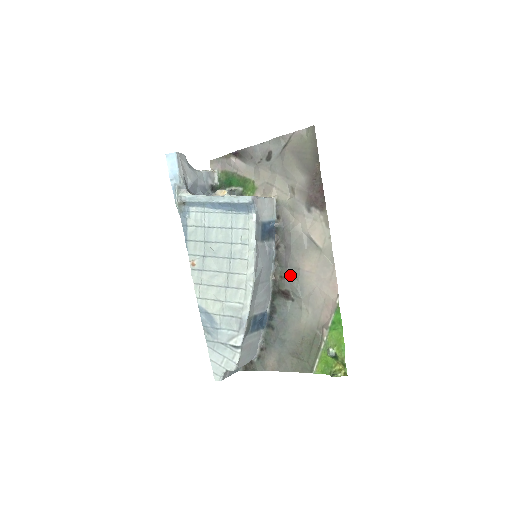
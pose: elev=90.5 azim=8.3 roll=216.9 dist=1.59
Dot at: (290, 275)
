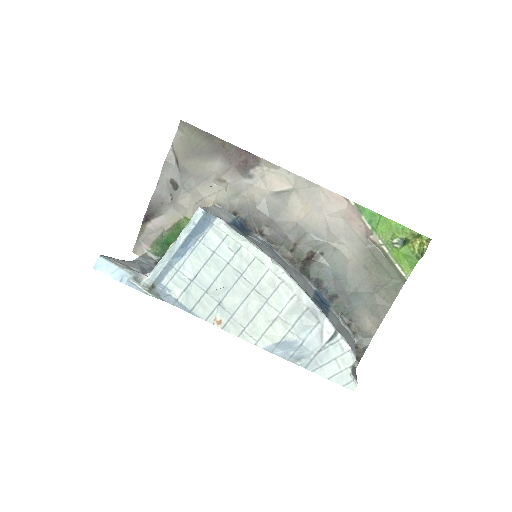
Dot at: (296, 239)
